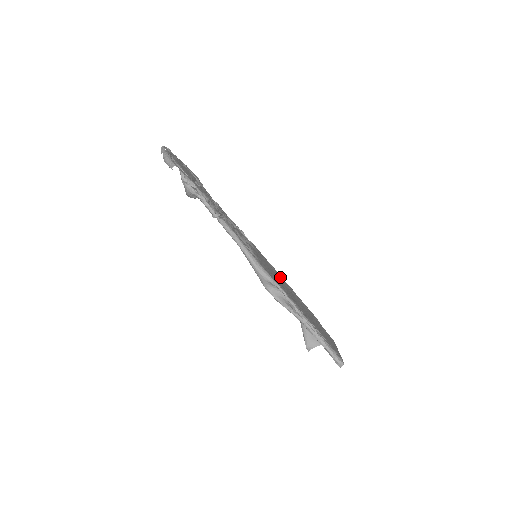
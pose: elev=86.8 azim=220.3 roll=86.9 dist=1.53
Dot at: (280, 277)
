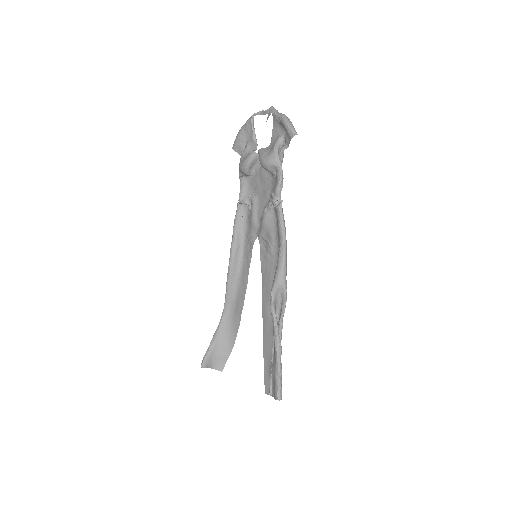
Dot at: (241, 287)
